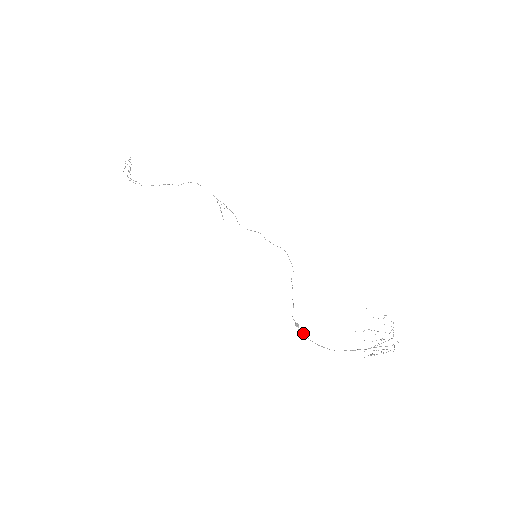
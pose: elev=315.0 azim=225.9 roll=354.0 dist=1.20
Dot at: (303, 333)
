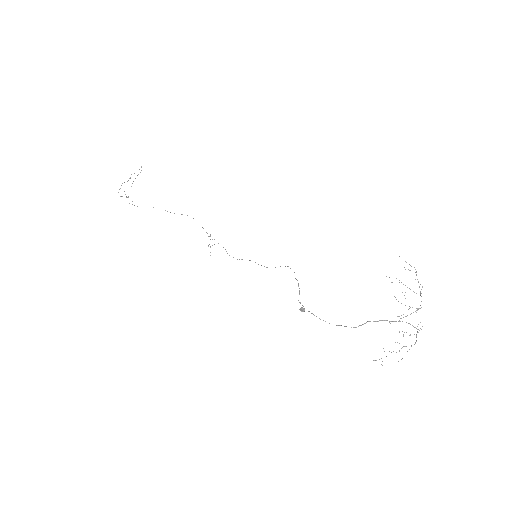
Dot at: occluded
